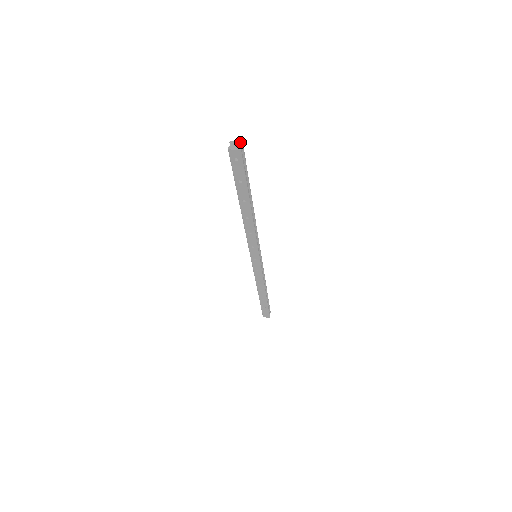
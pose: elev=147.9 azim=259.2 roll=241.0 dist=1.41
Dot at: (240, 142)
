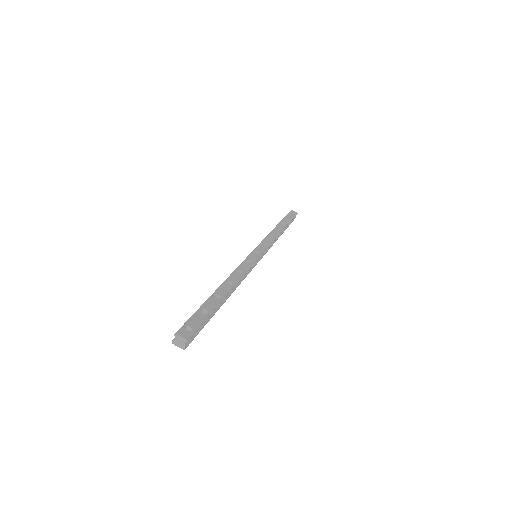
Dot at: (185, 340)
